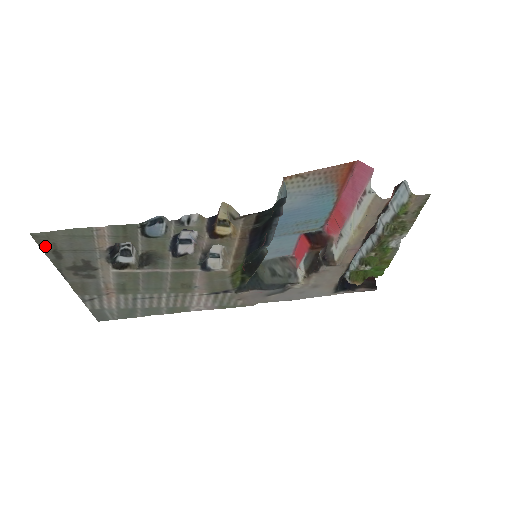
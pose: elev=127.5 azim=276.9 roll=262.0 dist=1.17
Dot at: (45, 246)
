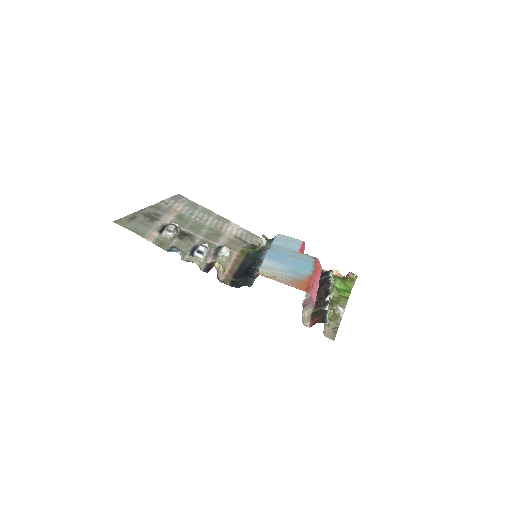
Dot at: (124, 219)
